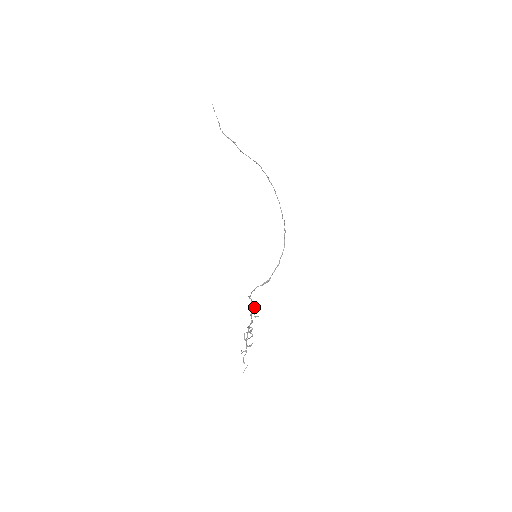
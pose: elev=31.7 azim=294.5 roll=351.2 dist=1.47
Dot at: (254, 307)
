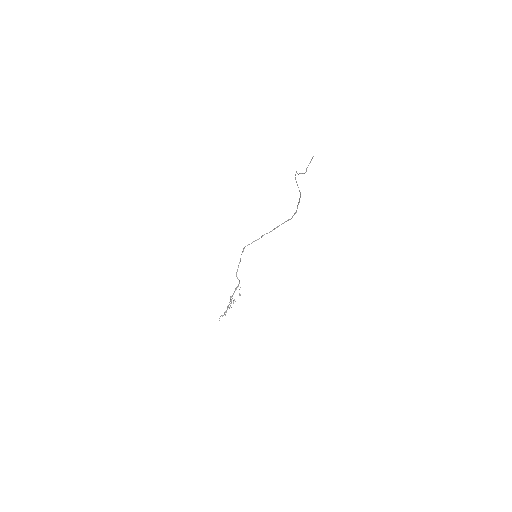
Dot at: occluded
